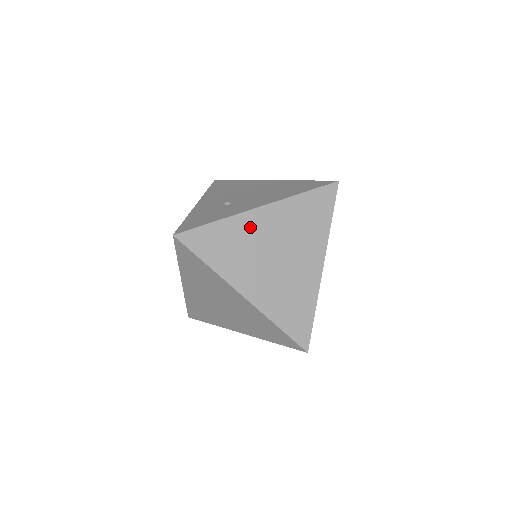
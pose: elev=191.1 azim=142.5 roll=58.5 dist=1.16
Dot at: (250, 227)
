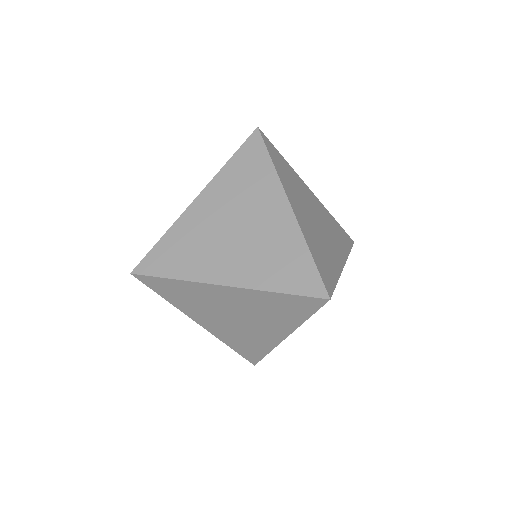
Dot at: (195, 221)
